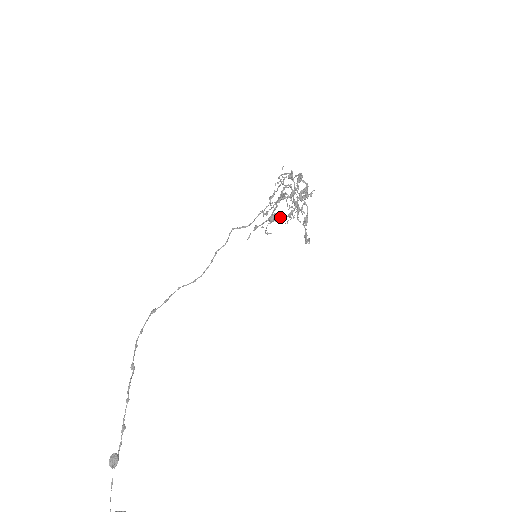
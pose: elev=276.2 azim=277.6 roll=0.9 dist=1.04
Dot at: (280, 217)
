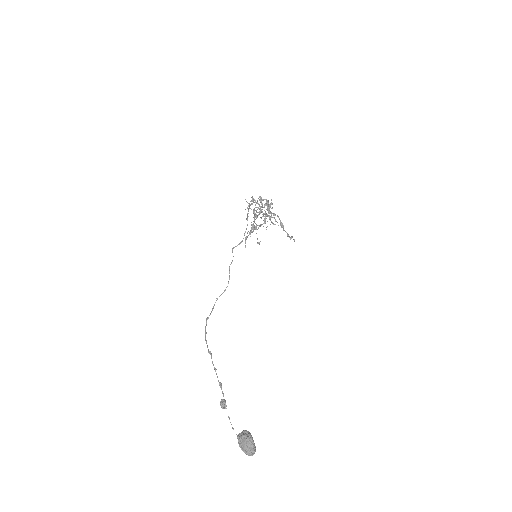
Dot at: (259, 226)
